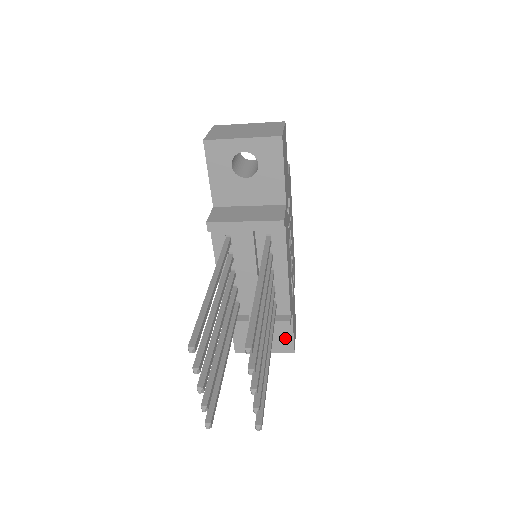
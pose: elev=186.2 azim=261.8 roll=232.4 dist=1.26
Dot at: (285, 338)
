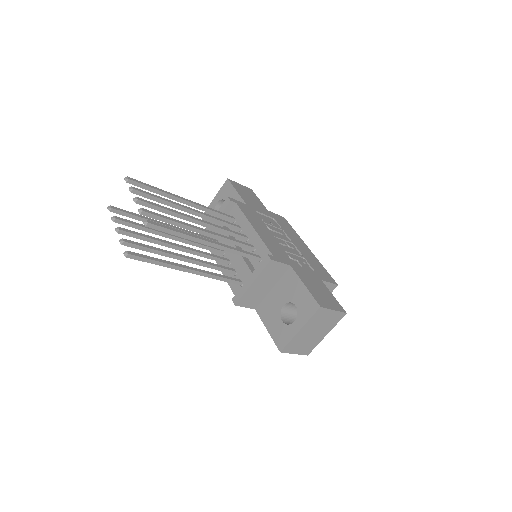
Dot at: (304, 298)
